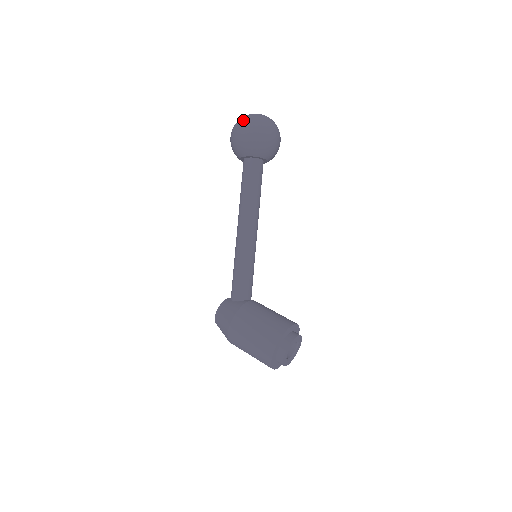
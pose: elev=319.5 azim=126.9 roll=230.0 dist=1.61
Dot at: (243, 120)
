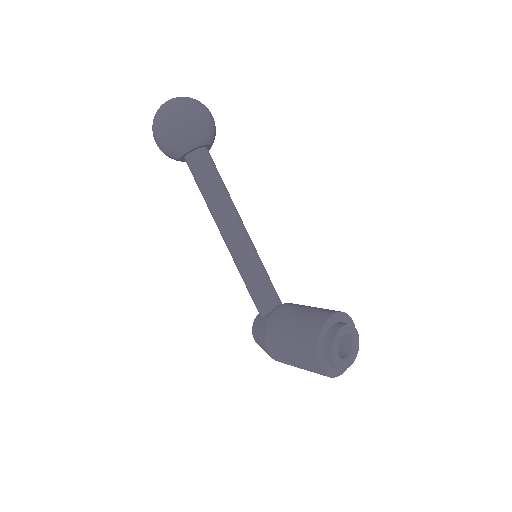
Dot at: (153, 122)
